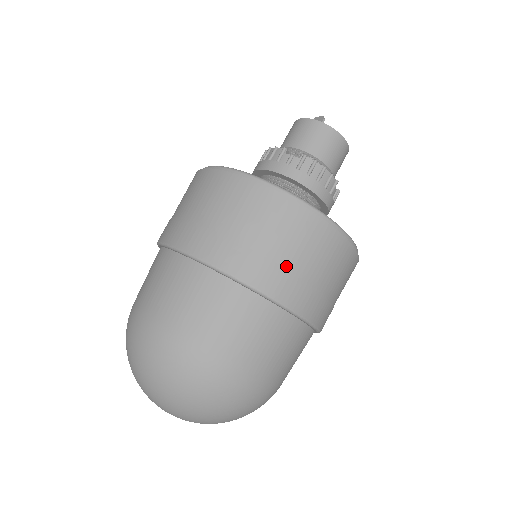
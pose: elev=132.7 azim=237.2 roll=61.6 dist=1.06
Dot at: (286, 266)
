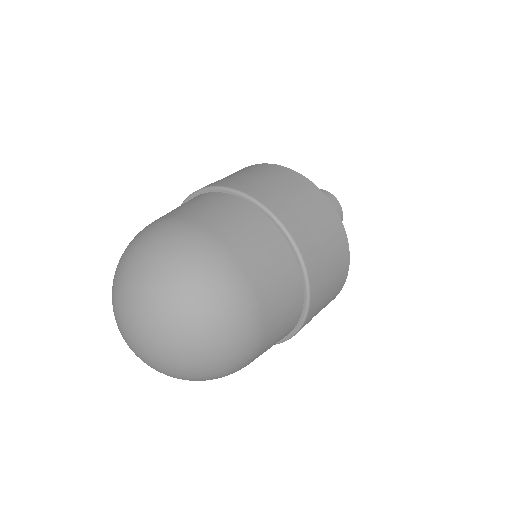
Dot at: (302, 217)
